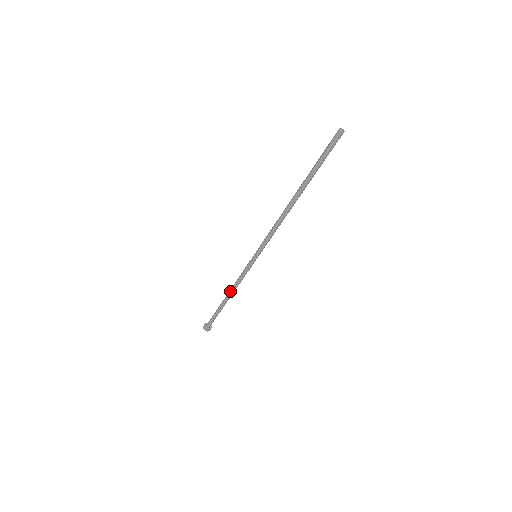
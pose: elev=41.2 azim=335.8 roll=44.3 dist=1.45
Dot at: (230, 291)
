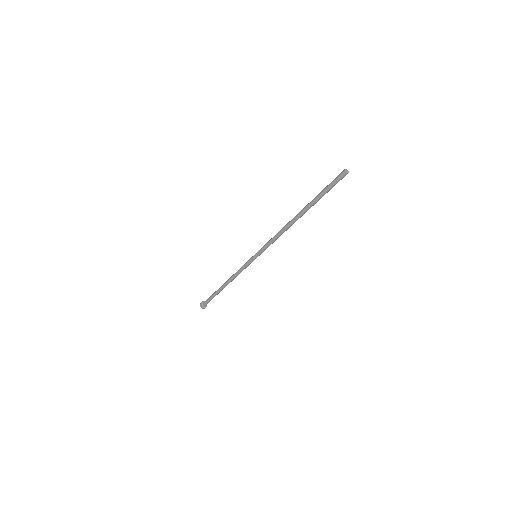
Dot at: (229, 279)
